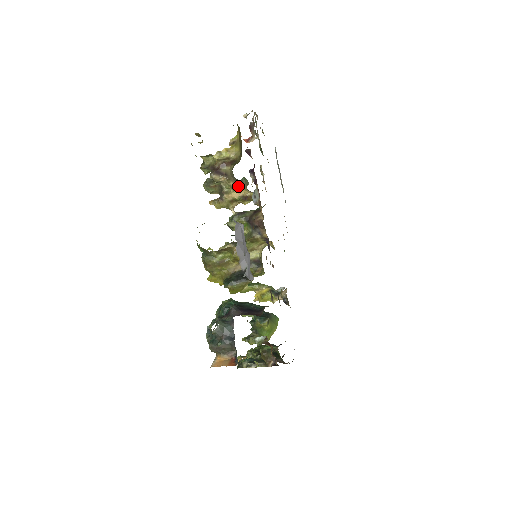
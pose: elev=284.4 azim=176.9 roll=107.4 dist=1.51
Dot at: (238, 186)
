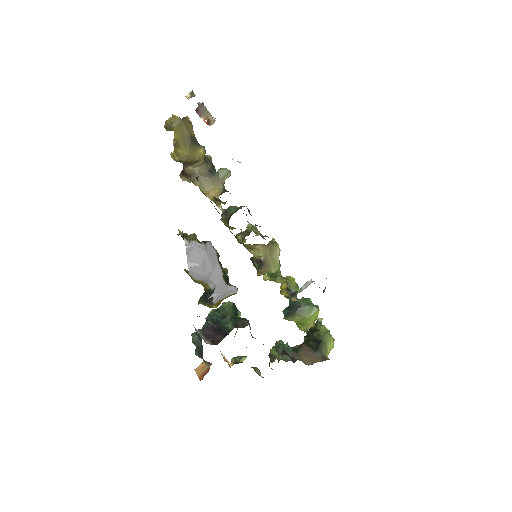
Dot at: (206, 188)
